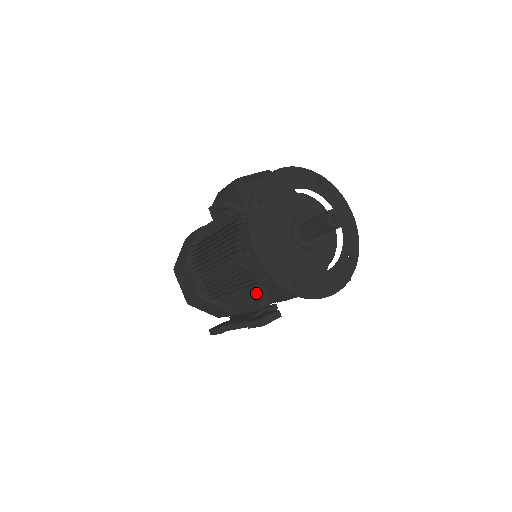
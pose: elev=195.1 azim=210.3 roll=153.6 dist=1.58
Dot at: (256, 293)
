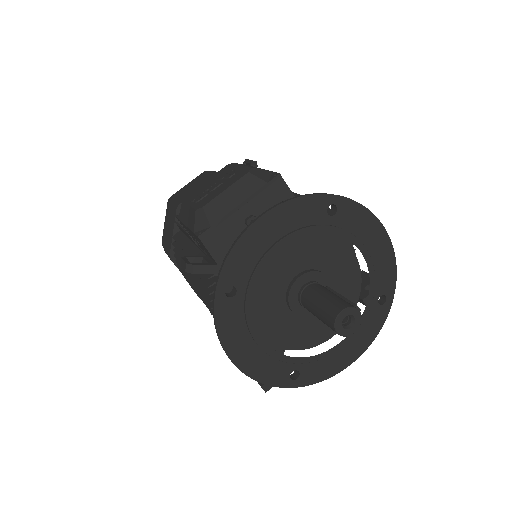
Dot at: occluded
